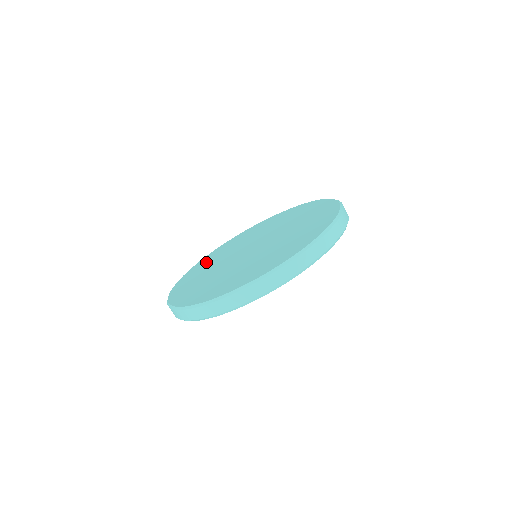
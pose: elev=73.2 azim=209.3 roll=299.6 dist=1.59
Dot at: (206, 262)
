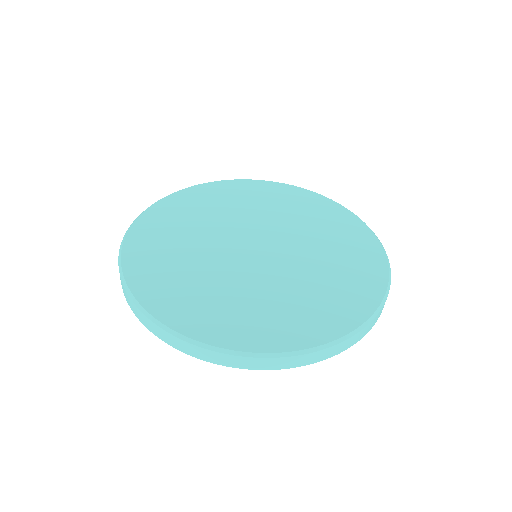
Dot at: (198, 202)
